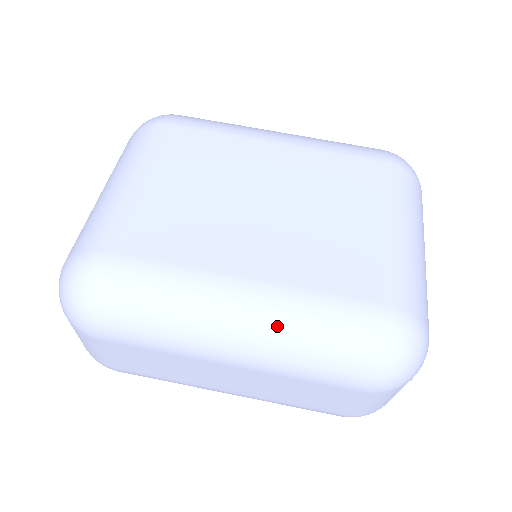
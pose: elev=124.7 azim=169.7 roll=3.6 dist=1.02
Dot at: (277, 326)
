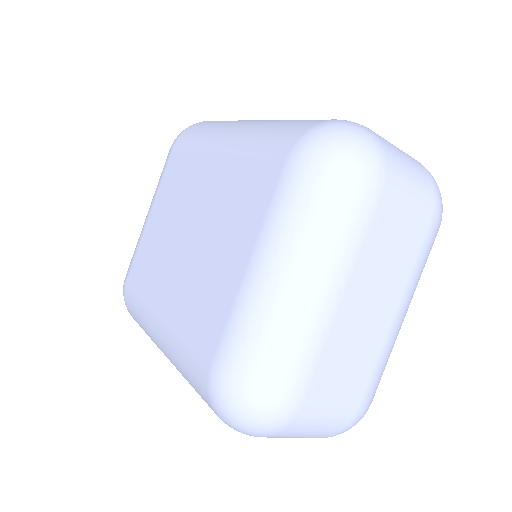
Dot at: (172, 358)
